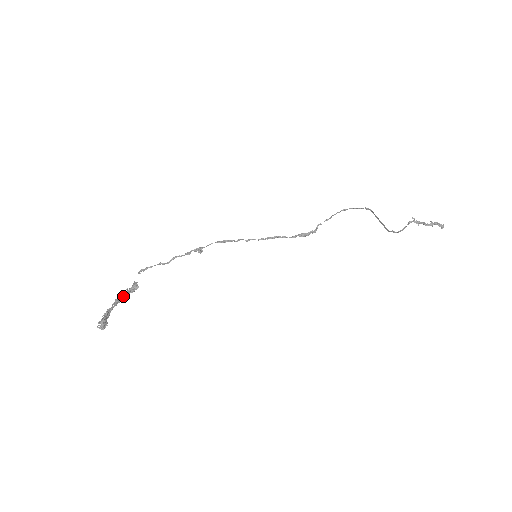
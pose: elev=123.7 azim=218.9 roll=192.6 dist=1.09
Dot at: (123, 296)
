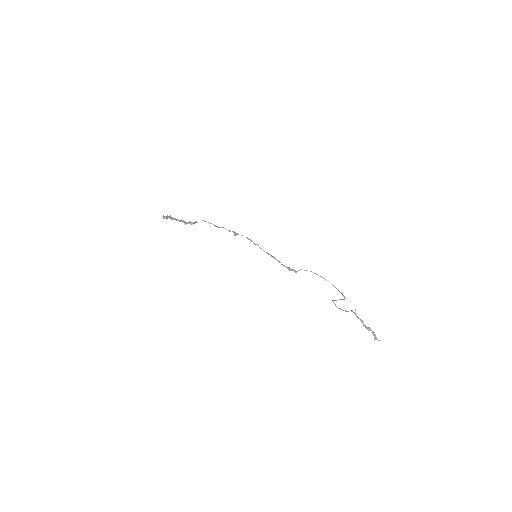
Dot at: (186, 222)
